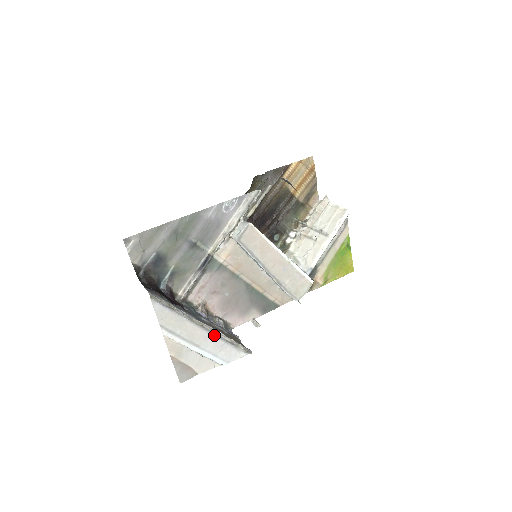
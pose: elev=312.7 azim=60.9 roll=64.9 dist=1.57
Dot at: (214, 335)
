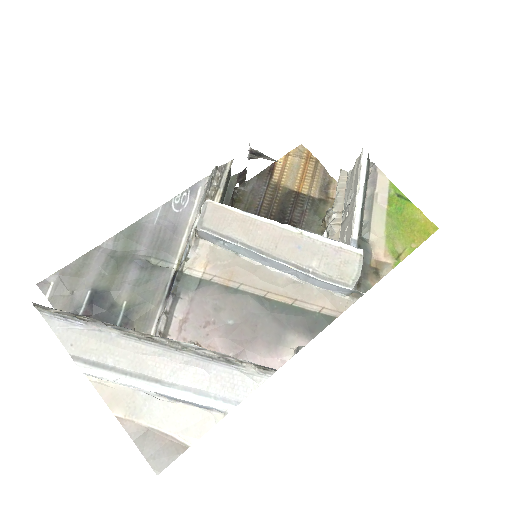
Dot at: (183, 353)
